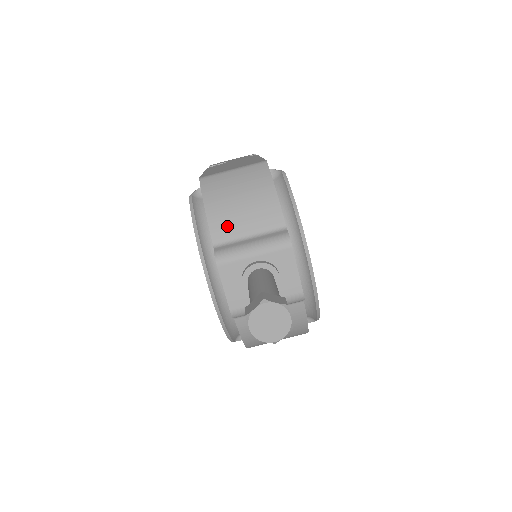
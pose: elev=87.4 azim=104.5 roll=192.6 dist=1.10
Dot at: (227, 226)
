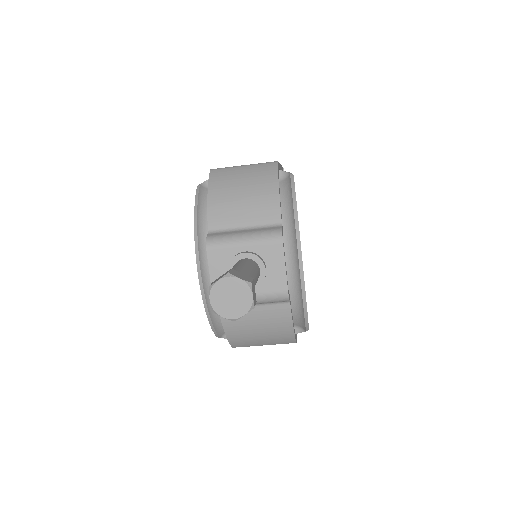
Dot at: (225, 215)
